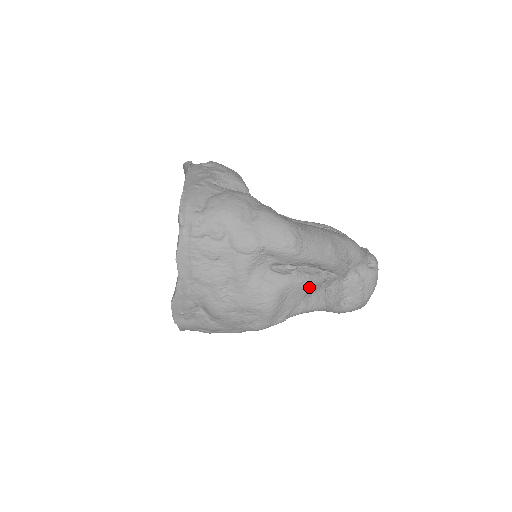
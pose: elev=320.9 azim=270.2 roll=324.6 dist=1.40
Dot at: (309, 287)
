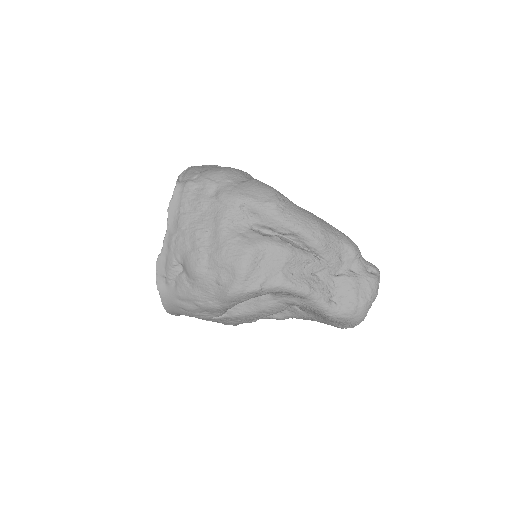
Dot at: (289, 257)
